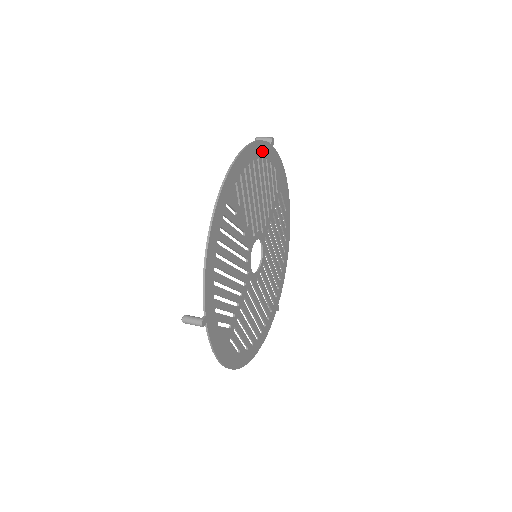
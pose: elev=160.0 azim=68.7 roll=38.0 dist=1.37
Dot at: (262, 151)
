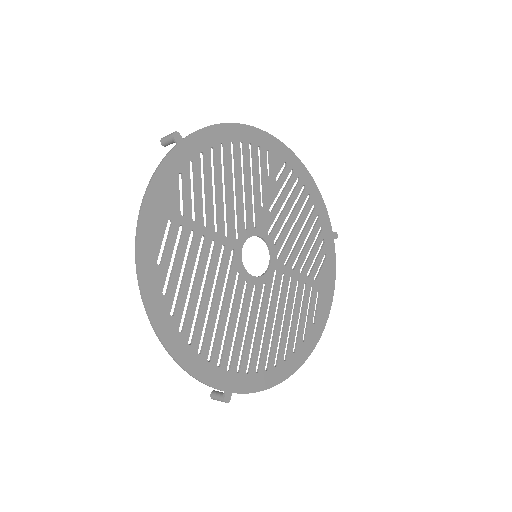
Dot at: (321, 213)
